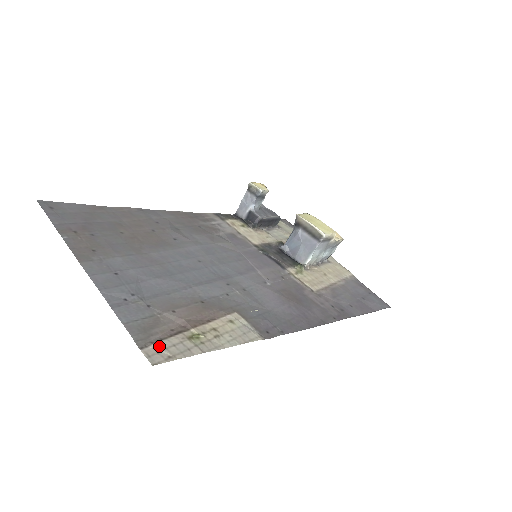
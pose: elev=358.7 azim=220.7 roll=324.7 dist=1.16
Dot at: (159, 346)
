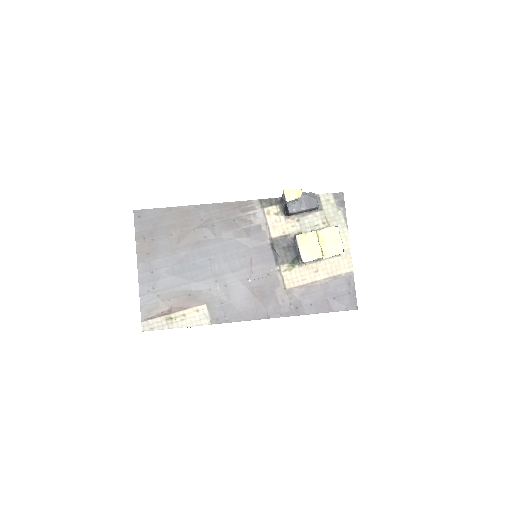
Dot at: (150, 322)
